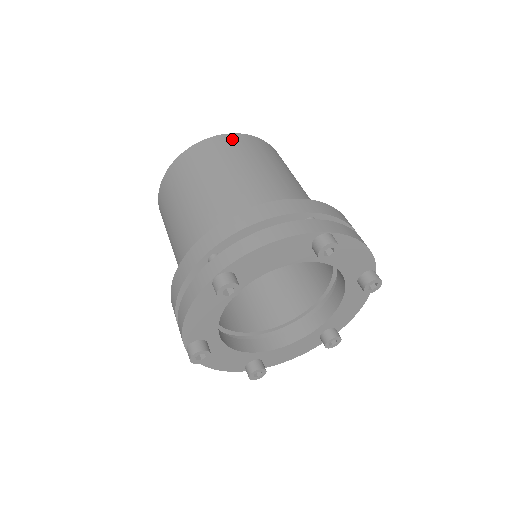
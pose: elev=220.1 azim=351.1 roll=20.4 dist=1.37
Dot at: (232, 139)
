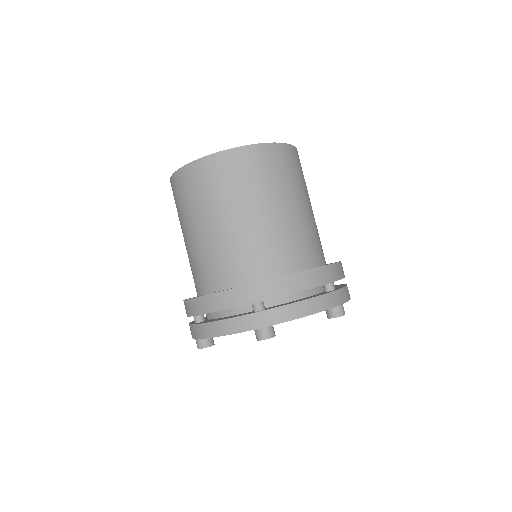
Dot at: (279, 153)
